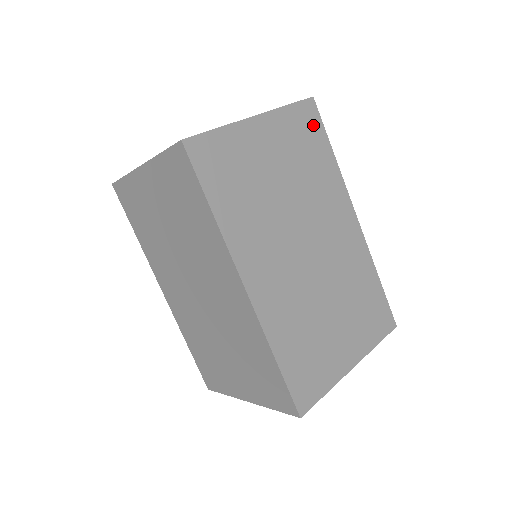
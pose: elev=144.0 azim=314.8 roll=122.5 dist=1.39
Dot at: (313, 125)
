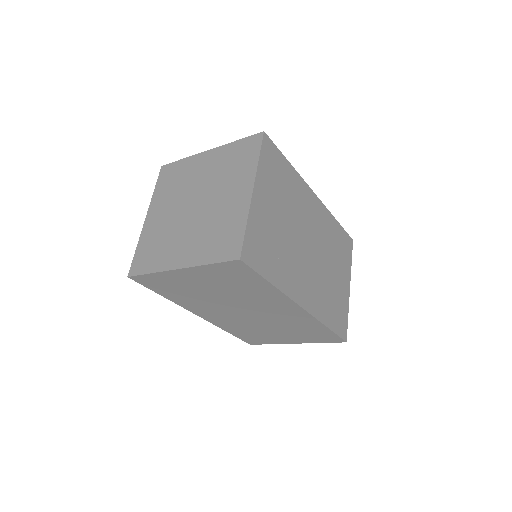
Dot at: (274, 155)
